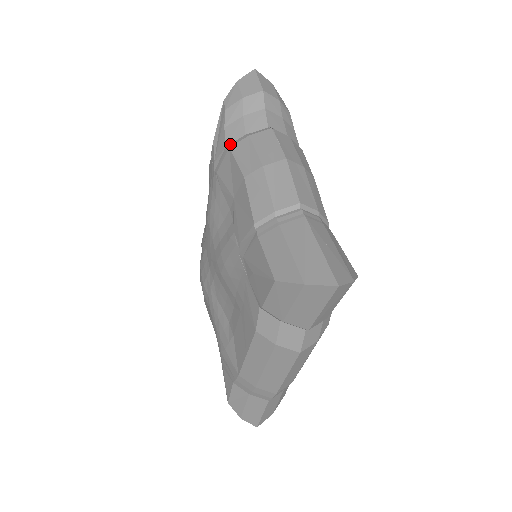
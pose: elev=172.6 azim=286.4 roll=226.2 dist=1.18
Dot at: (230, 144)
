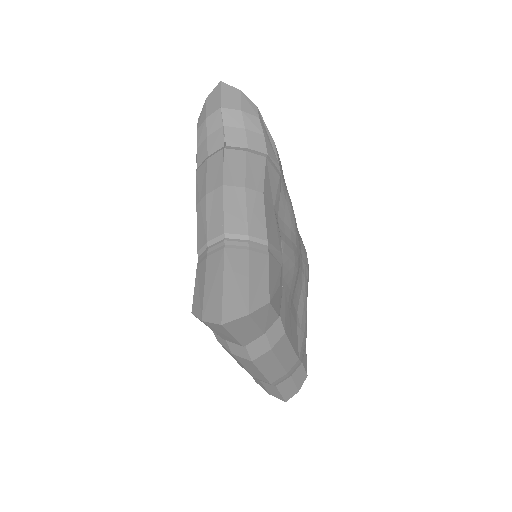
Dot at: (198, 167)
